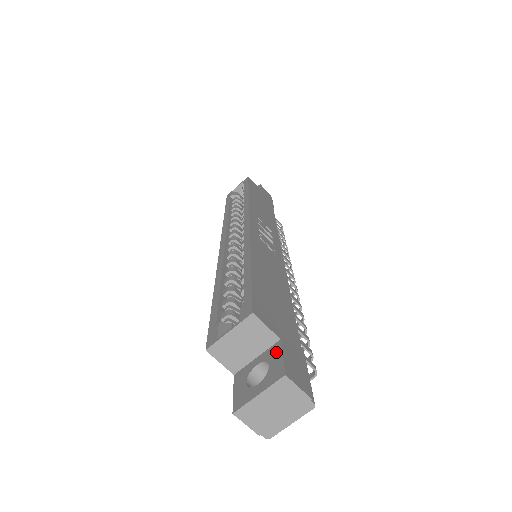
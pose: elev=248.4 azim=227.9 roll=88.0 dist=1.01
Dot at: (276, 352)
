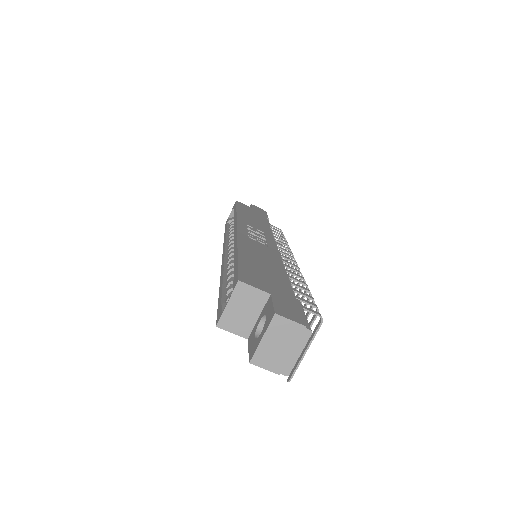
Dot at: (269, 304)
